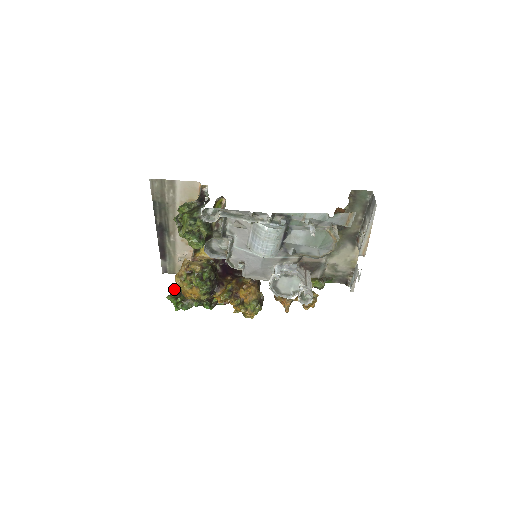
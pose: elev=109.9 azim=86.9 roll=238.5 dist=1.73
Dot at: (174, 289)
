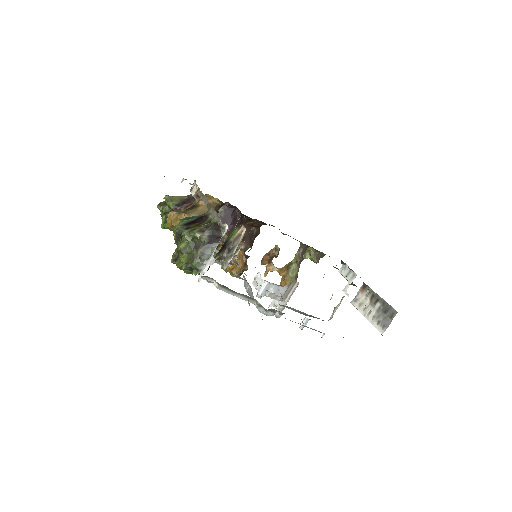
Dot at: (168, 203)
